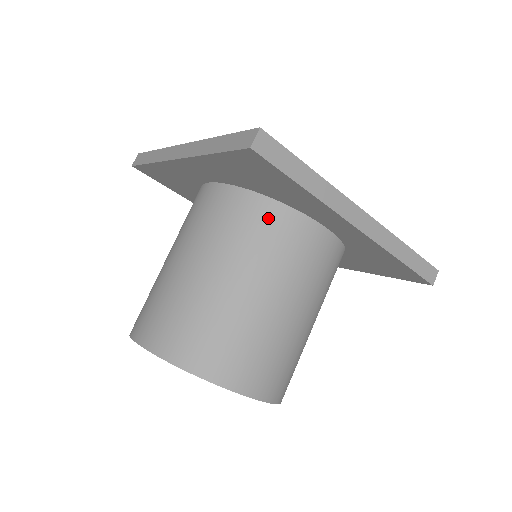
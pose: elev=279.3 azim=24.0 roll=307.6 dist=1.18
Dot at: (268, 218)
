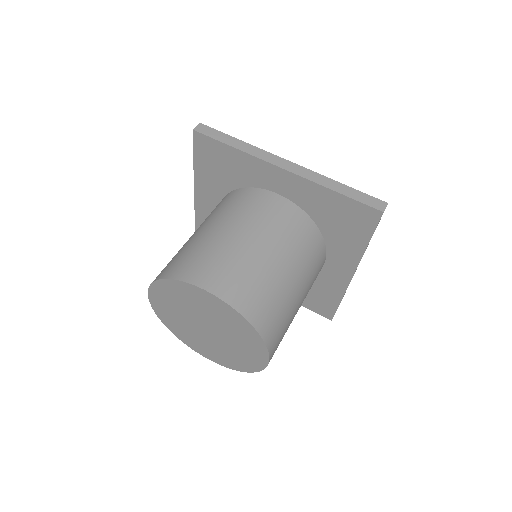
Dot at: (236, 196)
